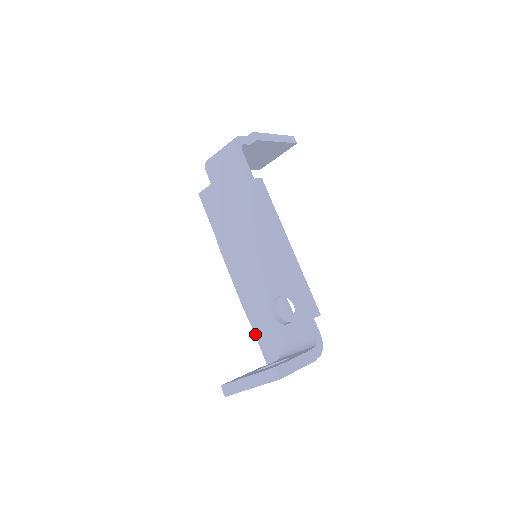
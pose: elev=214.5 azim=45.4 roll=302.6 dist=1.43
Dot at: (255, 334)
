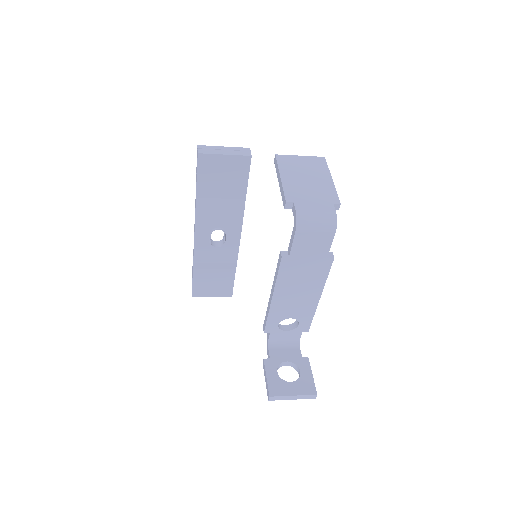
Dot at: (193, 276)
